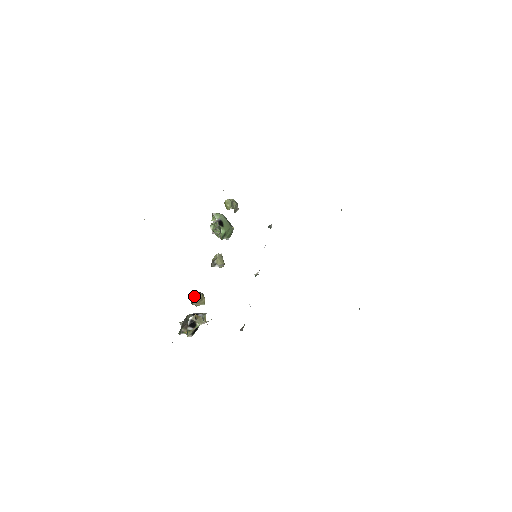
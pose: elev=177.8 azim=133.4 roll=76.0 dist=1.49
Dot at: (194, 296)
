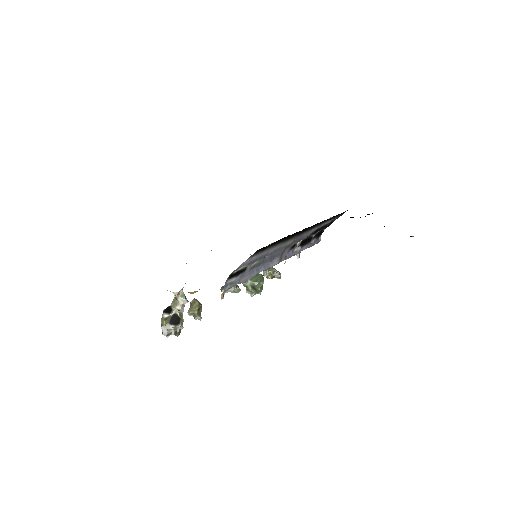
Dot at: occluded
